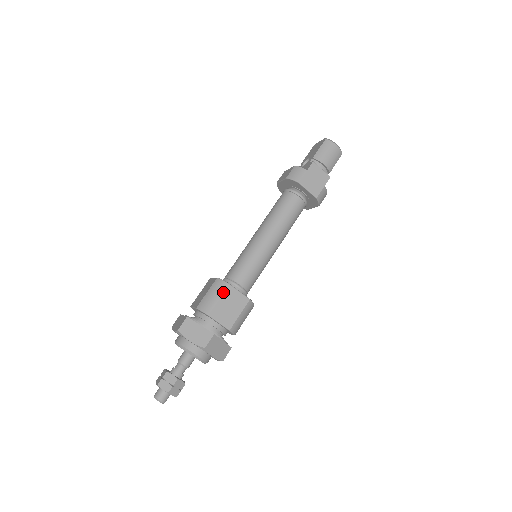
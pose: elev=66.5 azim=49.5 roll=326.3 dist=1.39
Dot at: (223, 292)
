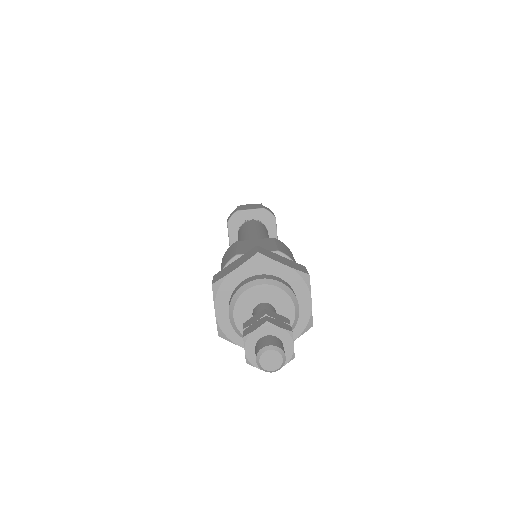
Dot at: (235, 245)
